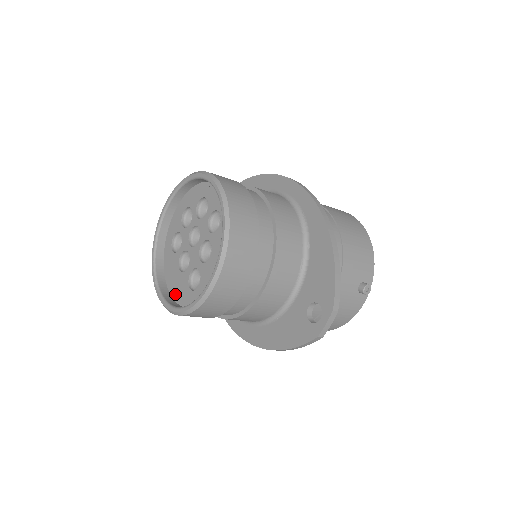
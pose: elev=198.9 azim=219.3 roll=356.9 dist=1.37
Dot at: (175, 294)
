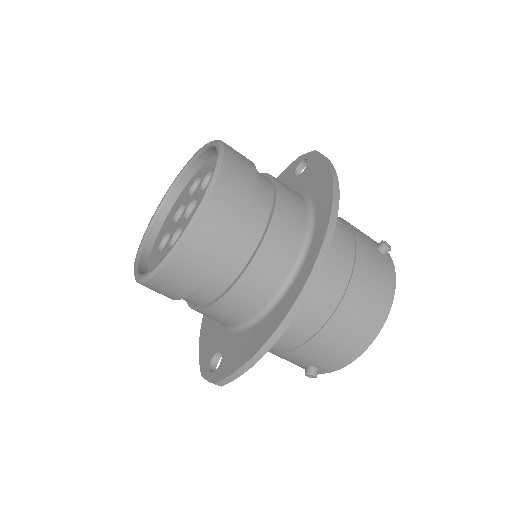
Dot at: (163, 225)
